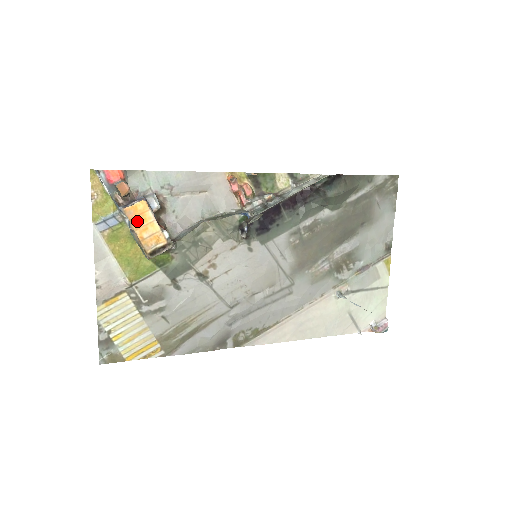
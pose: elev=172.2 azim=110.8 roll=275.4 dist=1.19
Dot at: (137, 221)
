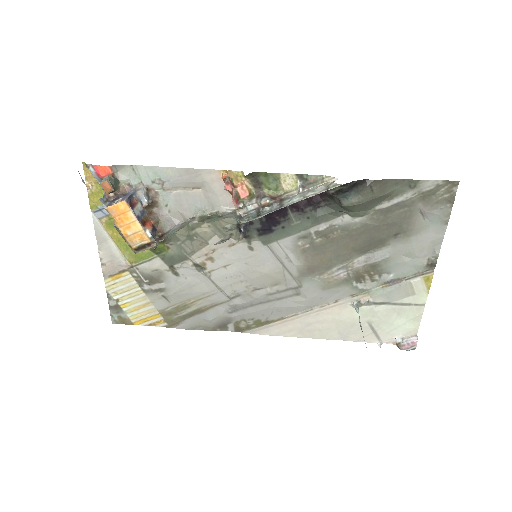
Dot at: (120, 219)
